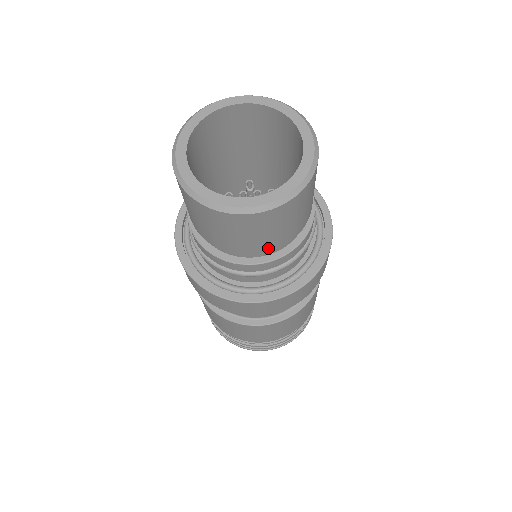
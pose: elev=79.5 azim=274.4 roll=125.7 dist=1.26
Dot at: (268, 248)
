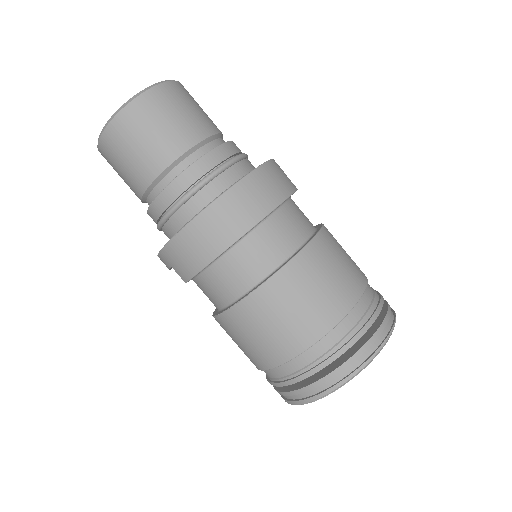
Dot at: (186, 142)
